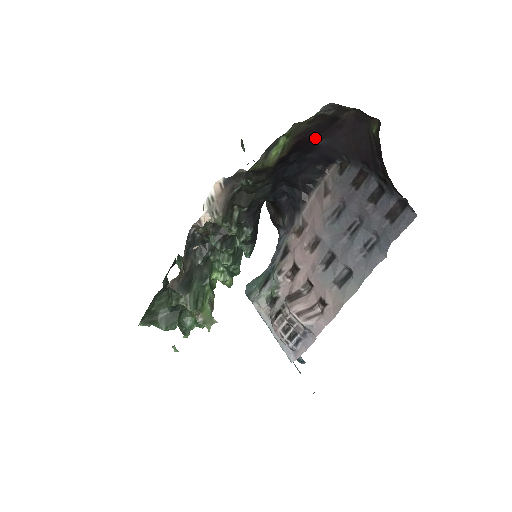
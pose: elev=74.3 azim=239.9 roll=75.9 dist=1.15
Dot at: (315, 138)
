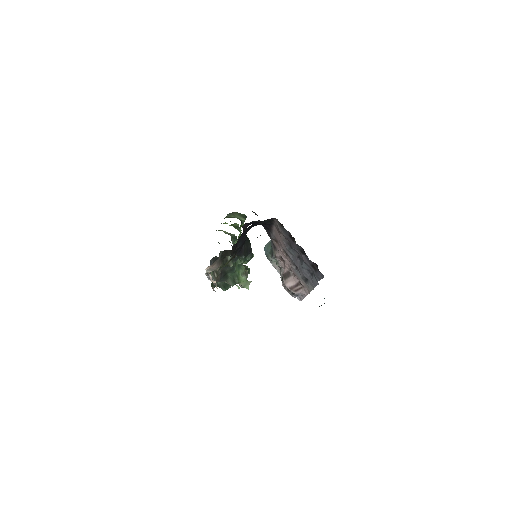
Dot at: occluded
